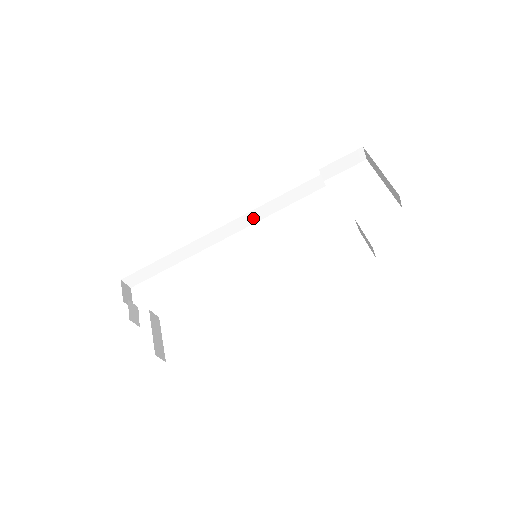
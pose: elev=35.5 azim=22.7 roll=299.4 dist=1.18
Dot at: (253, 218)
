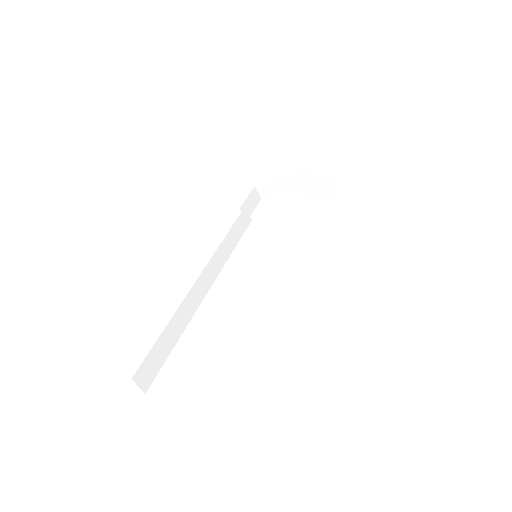
Dot at: (220, 260)
